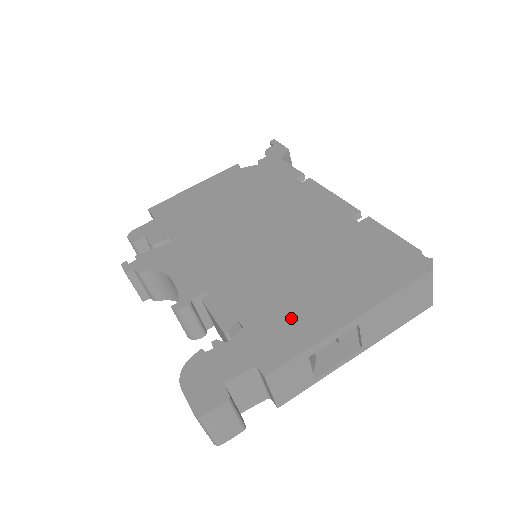
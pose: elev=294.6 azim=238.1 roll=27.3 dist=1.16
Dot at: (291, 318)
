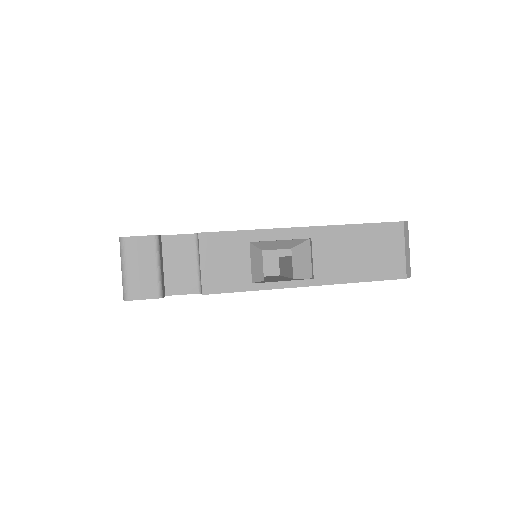
Dot at: occluded
